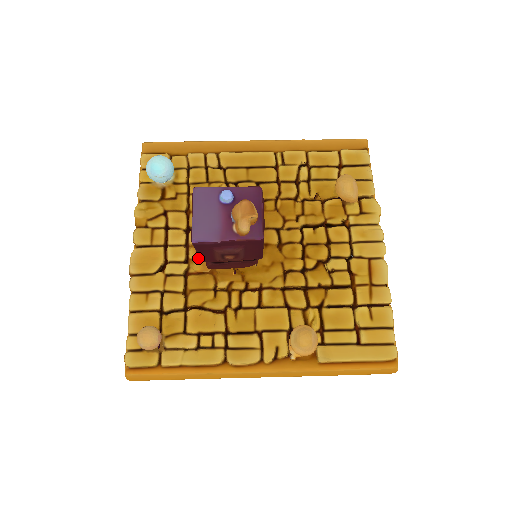
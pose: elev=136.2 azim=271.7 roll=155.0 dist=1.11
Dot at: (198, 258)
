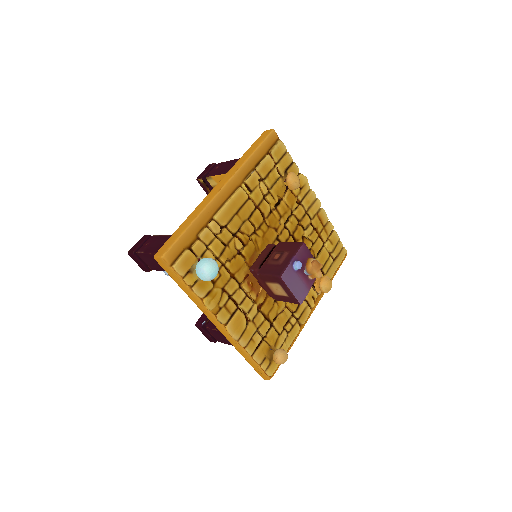
Dot at: occluded
